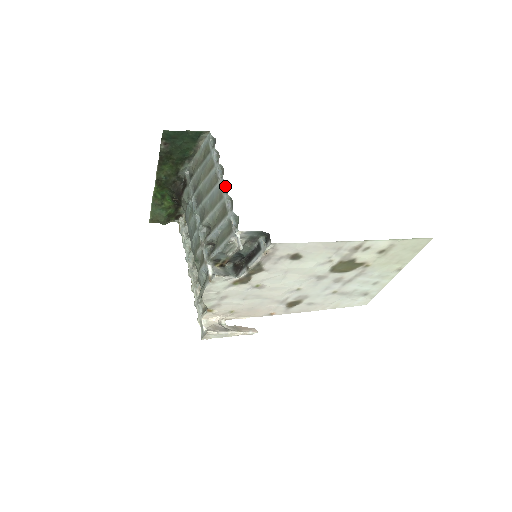
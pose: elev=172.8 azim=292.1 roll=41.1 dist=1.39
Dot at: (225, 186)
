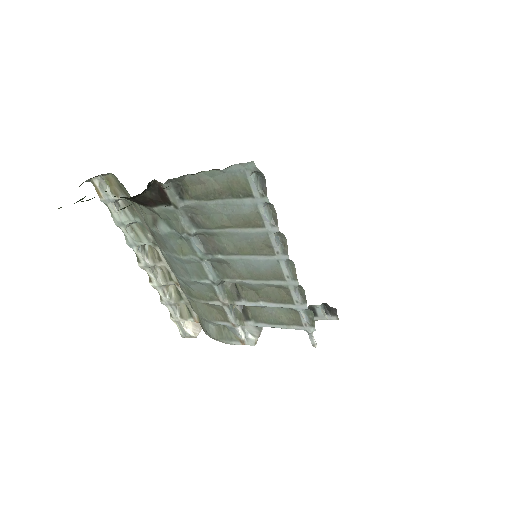
Dot at: (288, 265)
